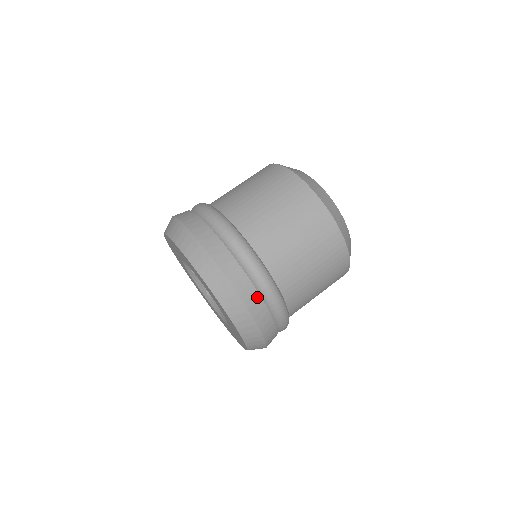
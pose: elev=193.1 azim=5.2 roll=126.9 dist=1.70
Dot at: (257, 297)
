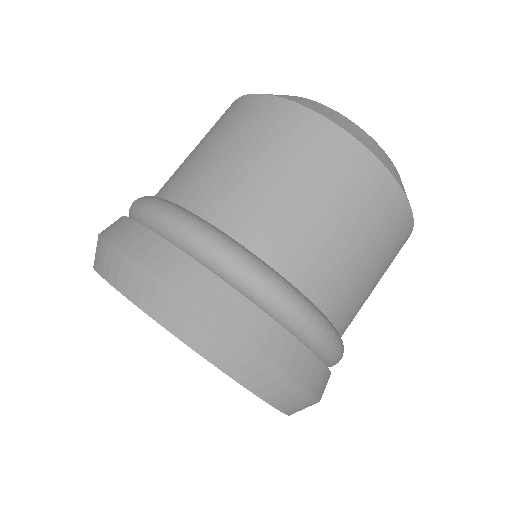
Dot at: (319, 367)
